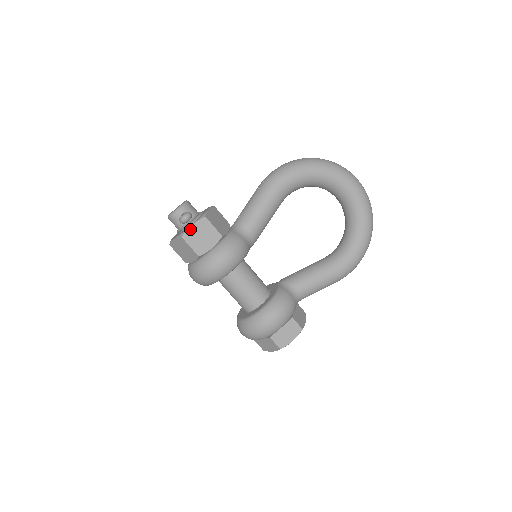
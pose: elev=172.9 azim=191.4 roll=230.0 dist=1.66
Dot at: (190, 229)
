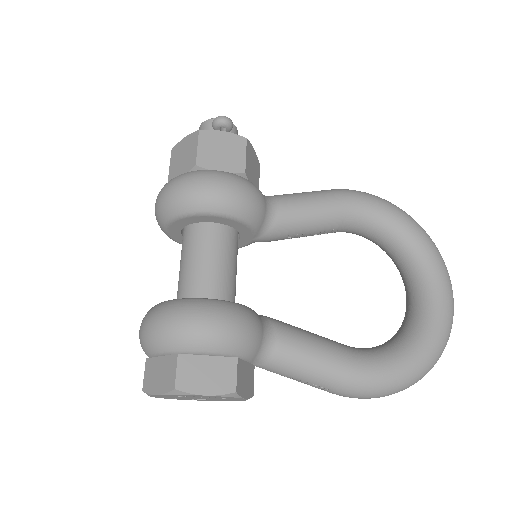
Dot at: (217, 132)
